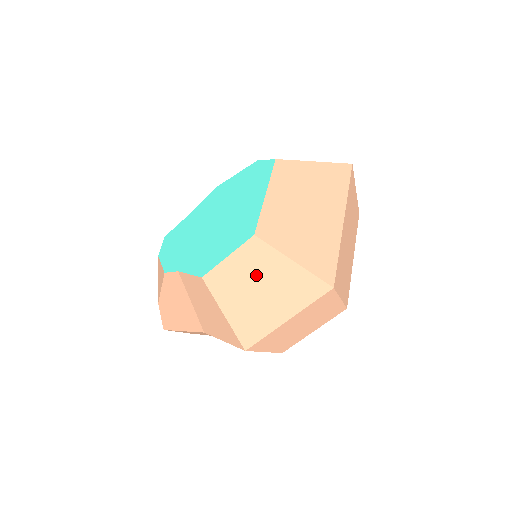
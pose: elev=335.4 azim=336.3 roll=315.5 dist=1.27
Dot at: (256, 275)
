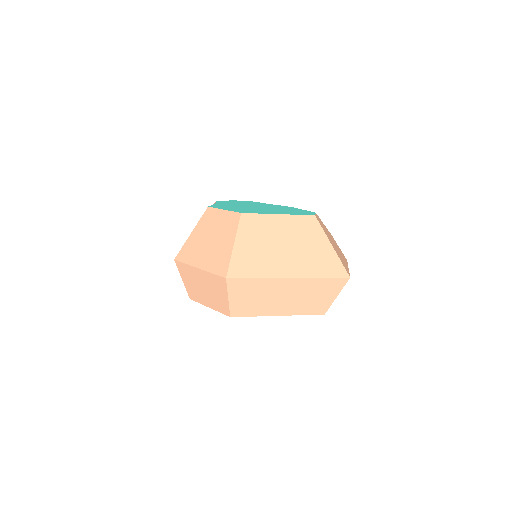
Dot at: (219, 232)
